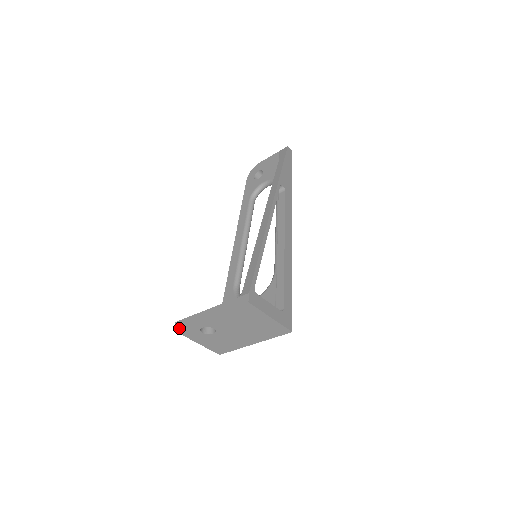
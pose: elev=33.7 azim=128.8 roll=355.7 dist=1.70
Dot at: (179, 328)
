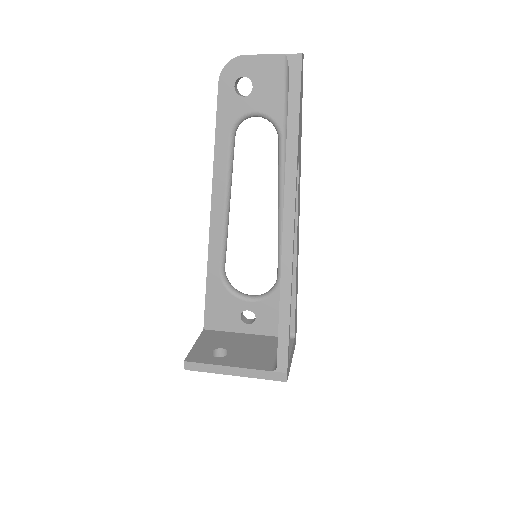
Dot at: occluded
